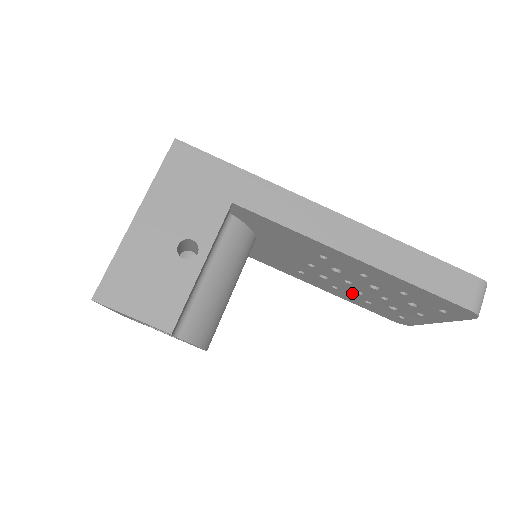
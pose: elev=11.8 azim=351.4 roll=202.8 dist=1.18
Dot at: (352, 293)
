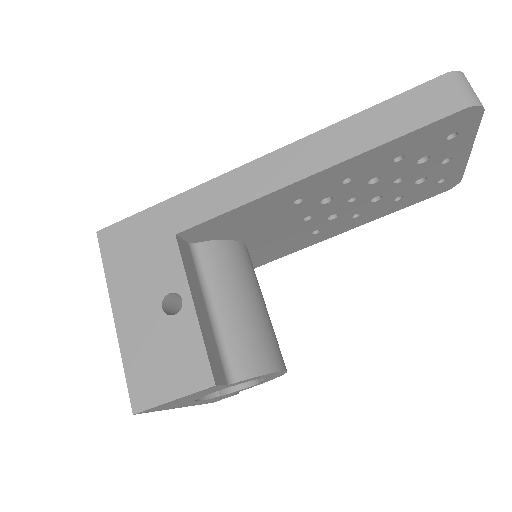
Dot at: (374, 206)
